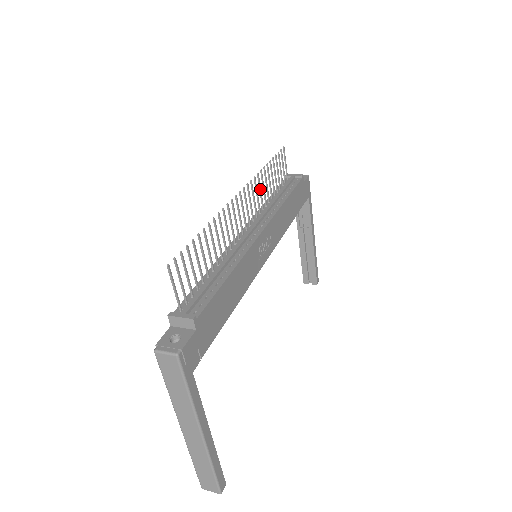
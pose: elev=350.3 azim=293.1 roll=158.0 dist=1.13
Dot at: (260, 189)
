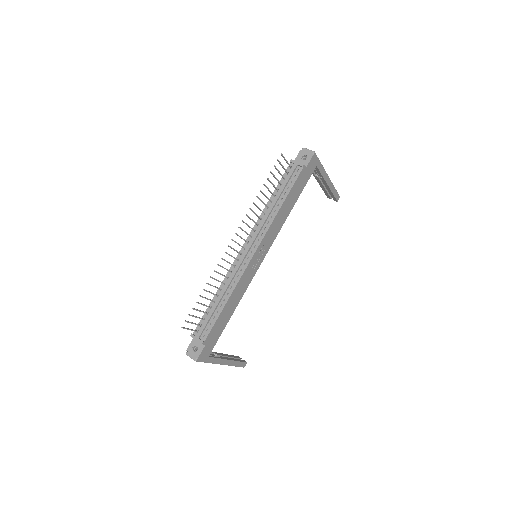
Dot at: (255, 214)
